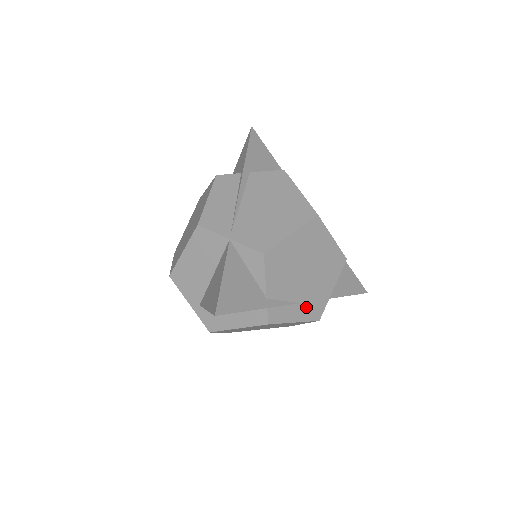
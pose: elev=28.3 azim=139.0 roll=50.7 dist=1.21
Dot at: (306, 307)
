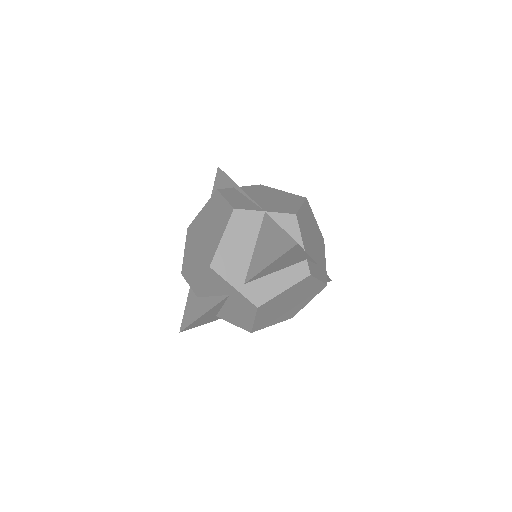
Dot at: (320, 270)
